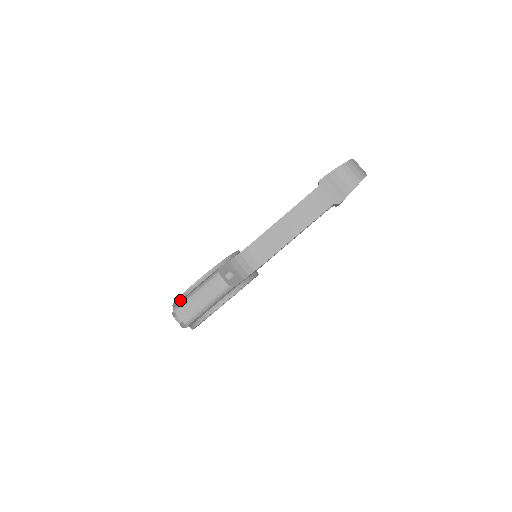
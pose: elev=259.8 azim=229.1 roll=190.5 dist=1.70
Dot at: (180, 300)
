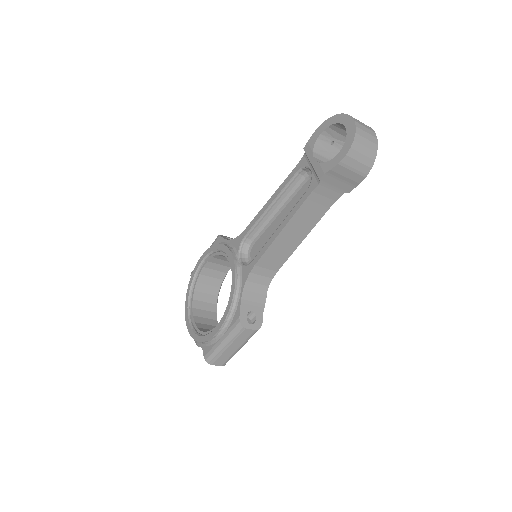
Dot at: (204, 344)
